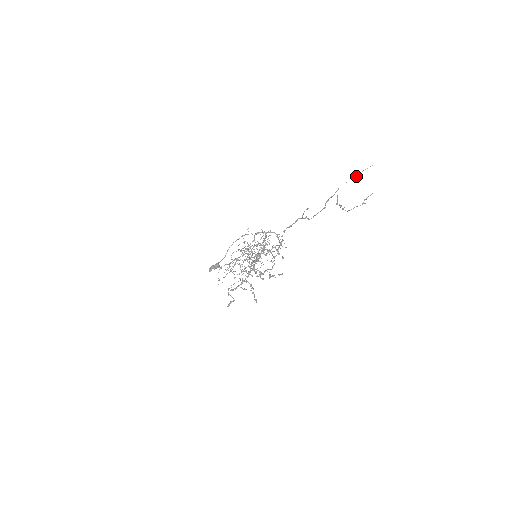
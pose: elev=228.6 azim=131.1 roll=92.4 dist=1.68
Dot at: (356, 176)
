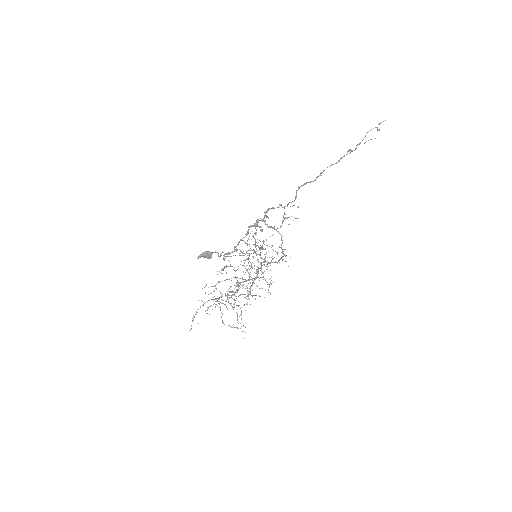
Dot at: (364, 143)
